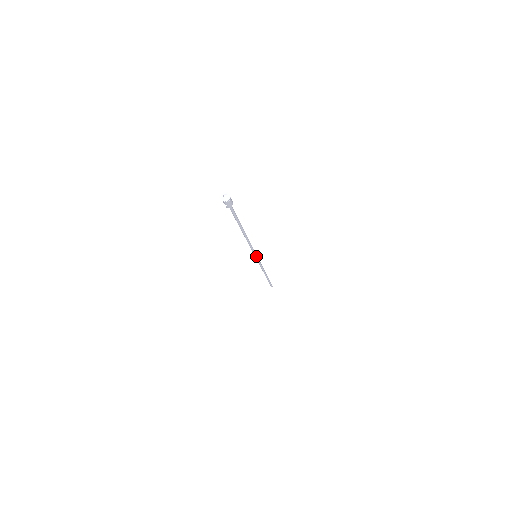
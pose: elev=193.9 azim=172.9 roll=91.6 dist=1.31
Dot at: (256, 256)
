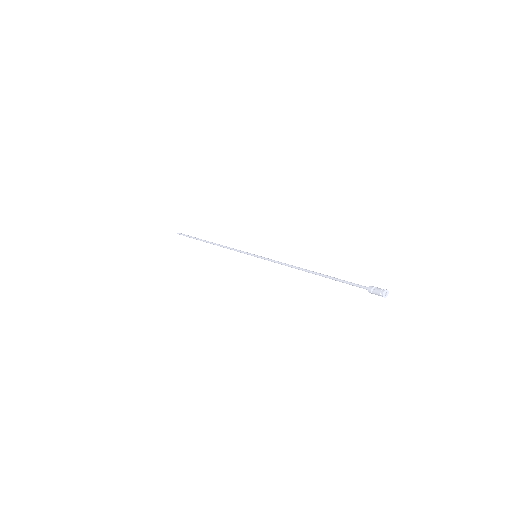
Dot at: (257, 257)
